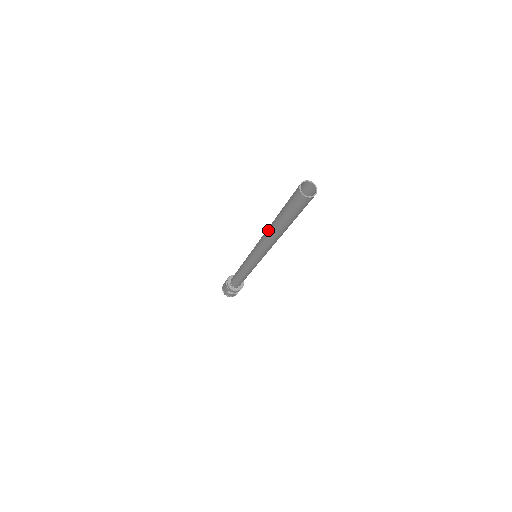
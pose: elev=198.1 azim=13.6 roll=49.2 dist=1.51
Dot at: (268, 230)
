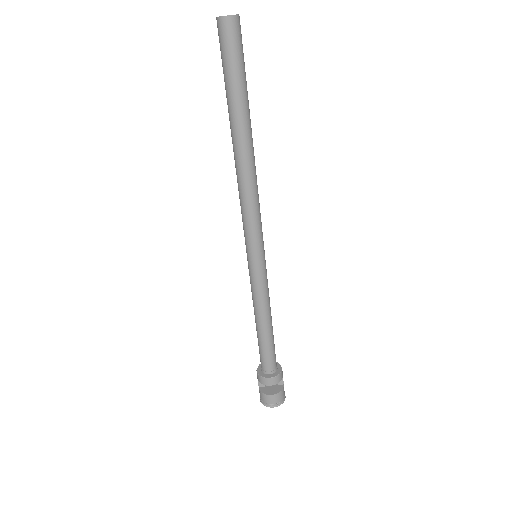
Dot at: occluded
